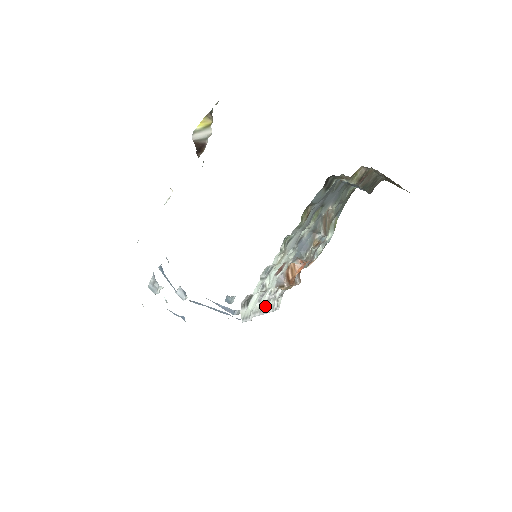
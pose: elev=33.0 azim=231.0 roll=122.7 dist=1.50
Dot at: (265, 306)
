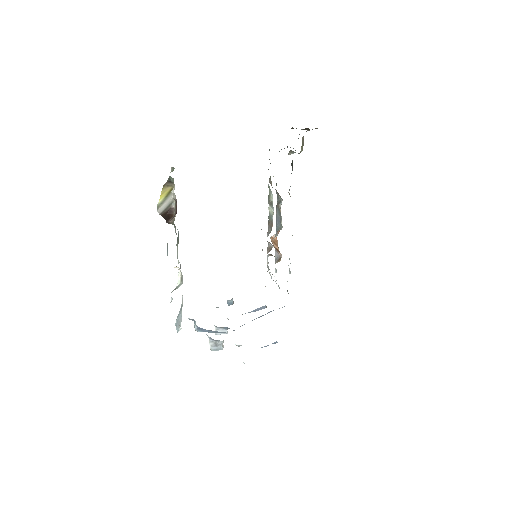
Dot at: occluded
